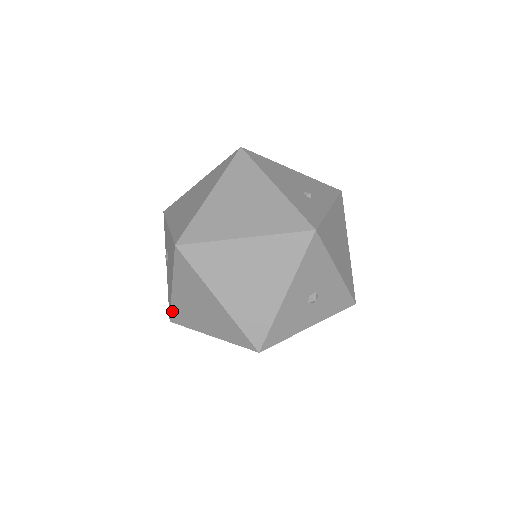
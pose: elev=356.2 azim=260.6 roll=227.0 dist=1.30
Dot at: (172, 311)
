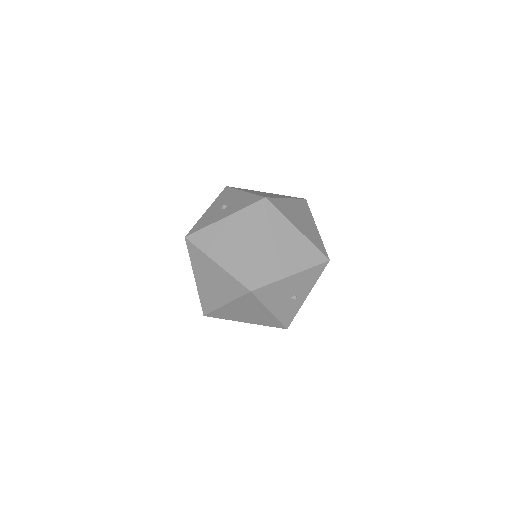
Dot at: occluded
